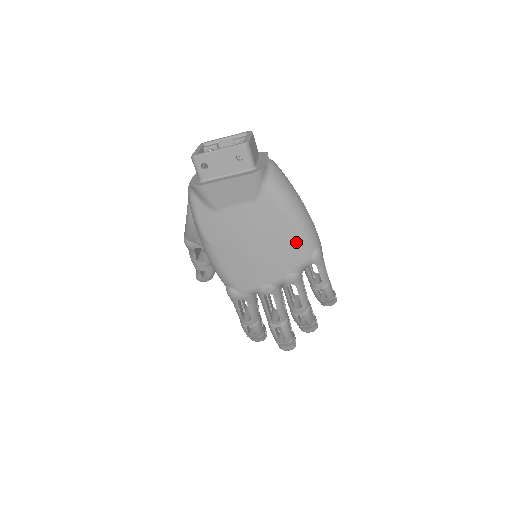
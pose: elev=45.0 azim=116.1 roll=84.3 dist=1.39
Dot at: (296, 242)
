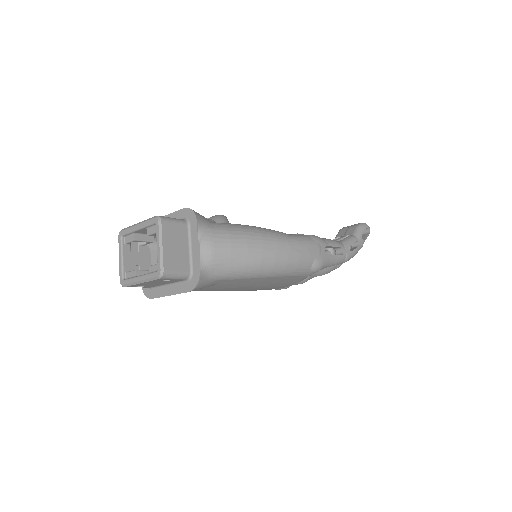
Dot at: (285, 278)
